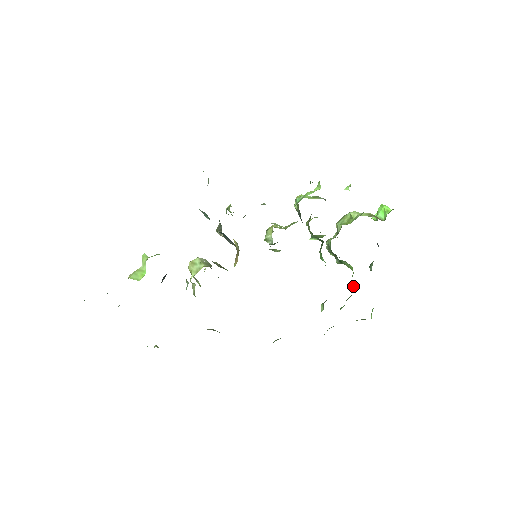
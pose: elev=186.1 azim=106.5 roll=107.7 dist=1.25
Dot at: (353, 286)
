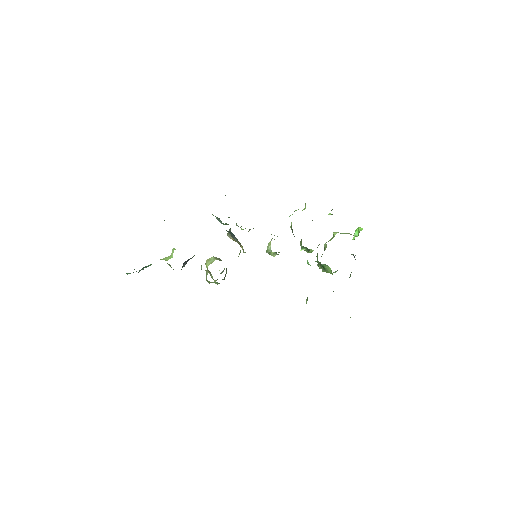
Dot at: occluded
